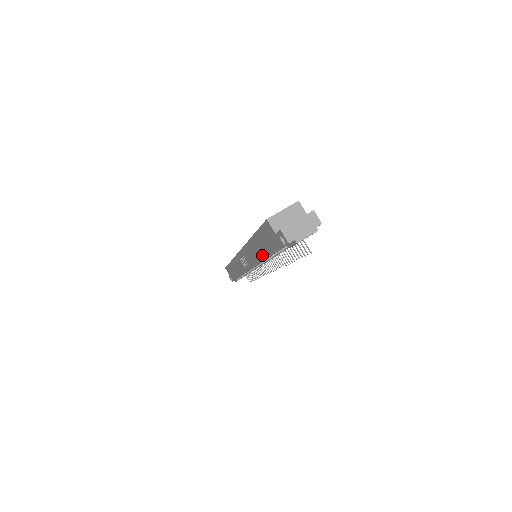
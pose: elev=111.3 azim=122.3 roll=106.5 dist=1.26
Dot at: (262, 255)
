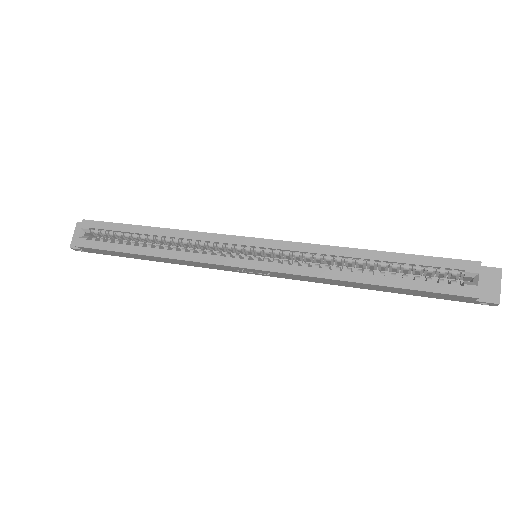
Dot at: (372, 289)
